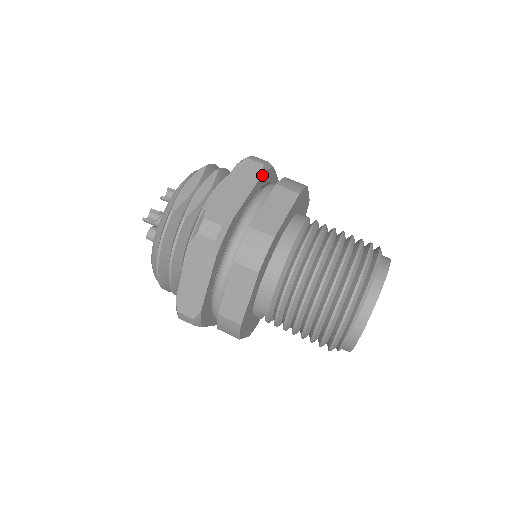
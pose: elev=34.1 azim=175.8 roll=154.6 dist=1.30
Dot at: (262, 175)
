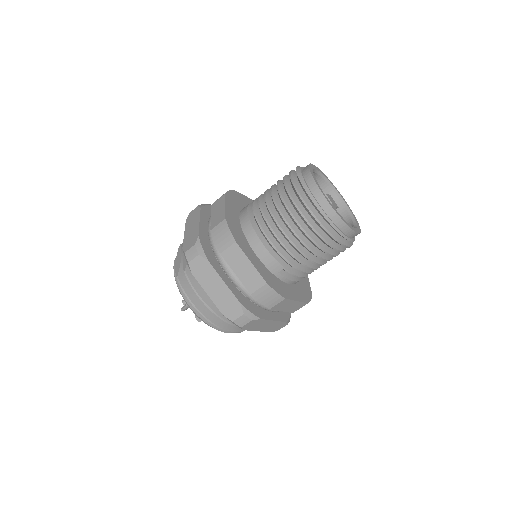
Dot at: (201, 209)
